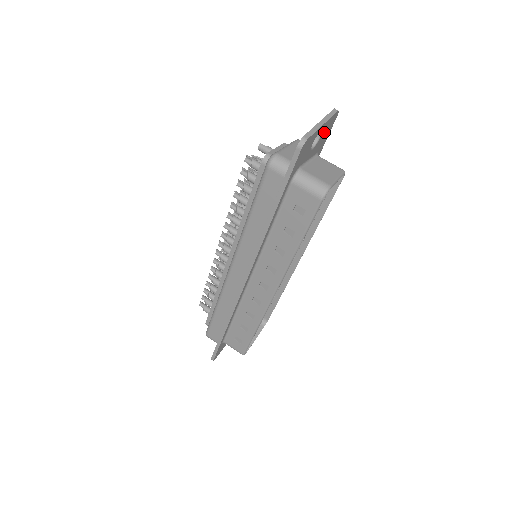
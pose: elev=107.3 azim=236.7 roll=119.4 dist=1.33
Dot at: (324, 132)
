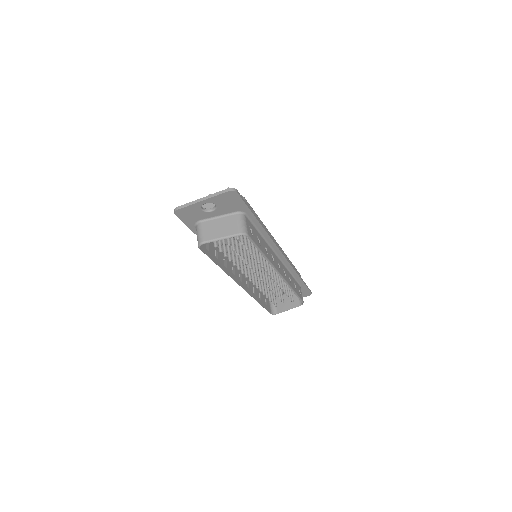
Dot at: (222, 202)
